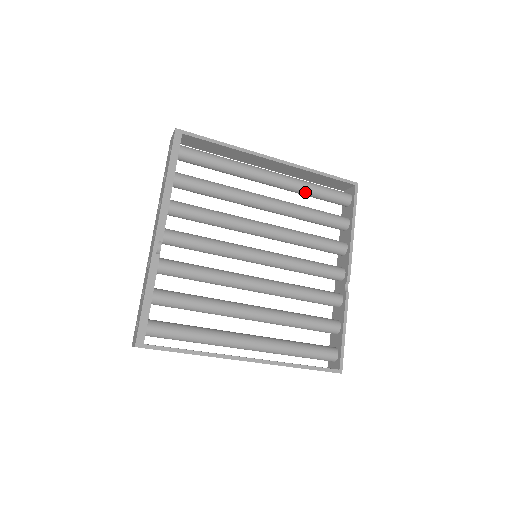
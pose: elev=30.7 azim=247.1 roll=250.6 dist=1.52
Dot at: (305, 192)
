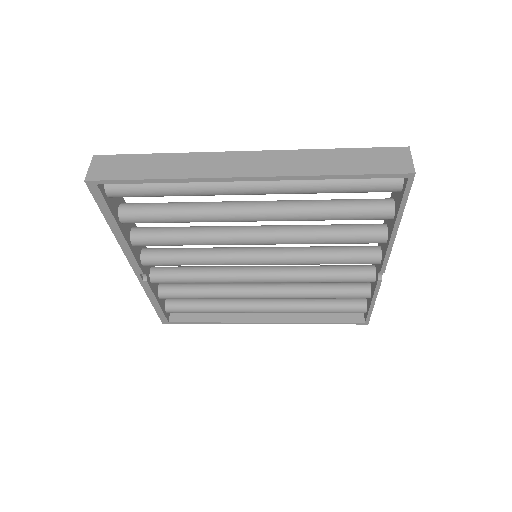
Dot at: (314, 193)
